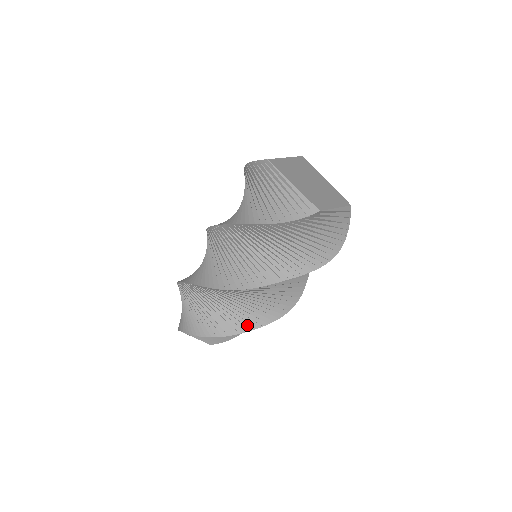
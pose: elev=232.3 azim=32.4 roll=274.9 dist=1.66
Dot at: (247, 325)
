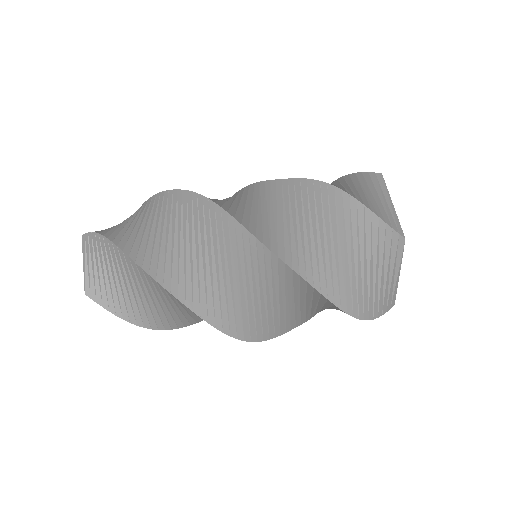
Dot at: (181, 289)
